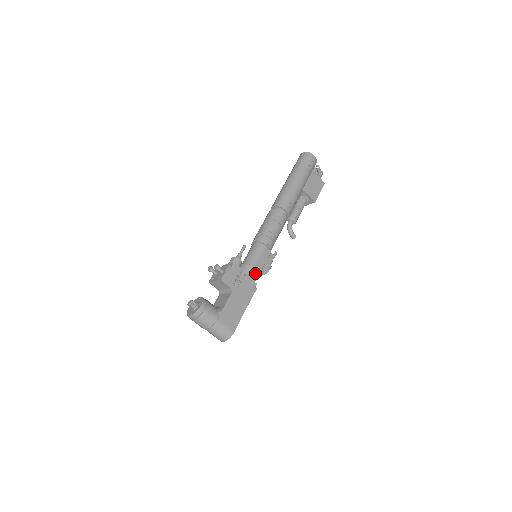
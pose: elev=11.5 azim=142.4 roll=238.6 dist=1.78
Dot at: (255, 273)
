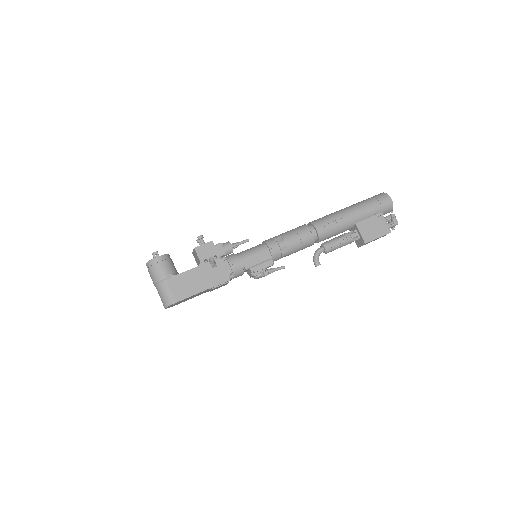
Dot at: (238, 265)
